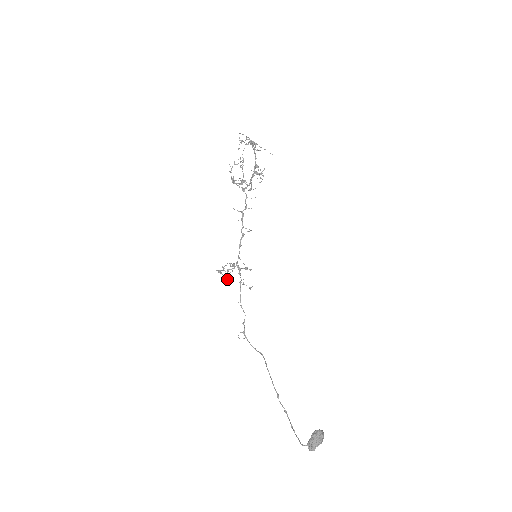
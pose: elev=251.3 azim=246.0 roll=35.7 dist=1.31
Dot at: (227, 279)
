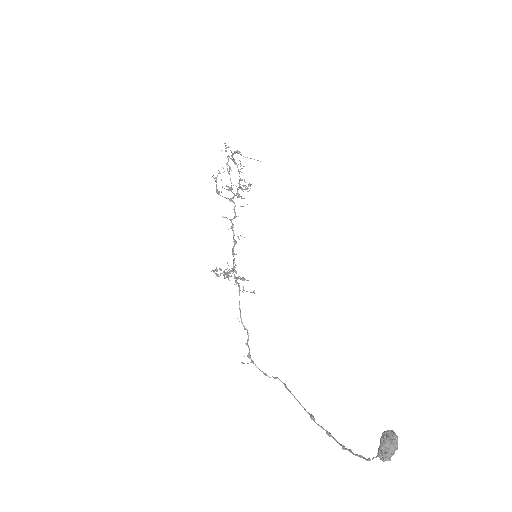
Dot at: occluded
